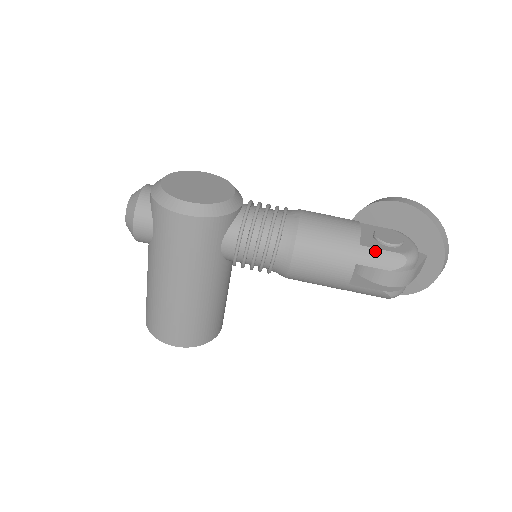
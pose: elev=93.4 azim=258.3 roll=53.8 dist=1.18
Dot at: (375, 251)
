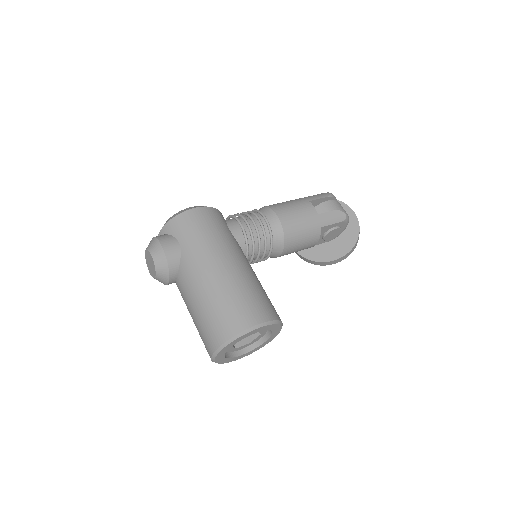
Dot at: (311, 196)
